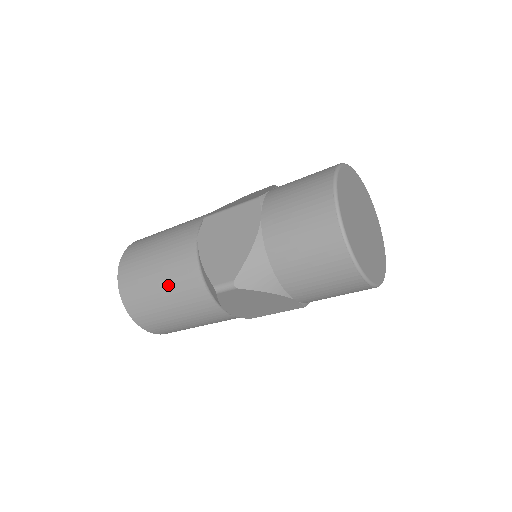
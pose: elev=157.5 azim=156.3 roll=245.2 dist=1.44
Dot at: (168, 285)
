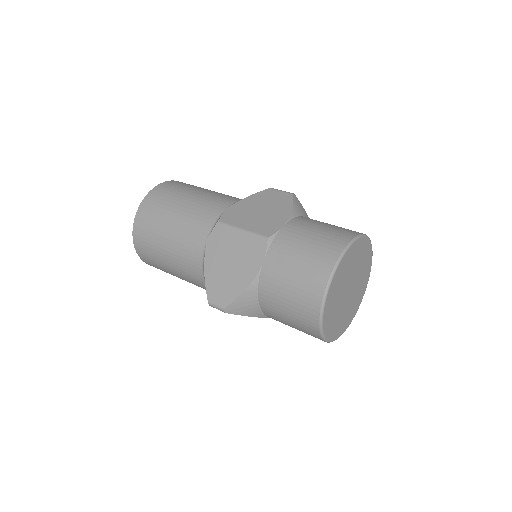
Dot at: (174, 261)
